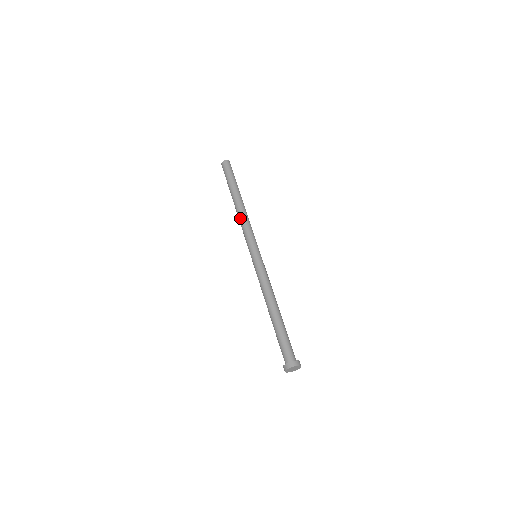
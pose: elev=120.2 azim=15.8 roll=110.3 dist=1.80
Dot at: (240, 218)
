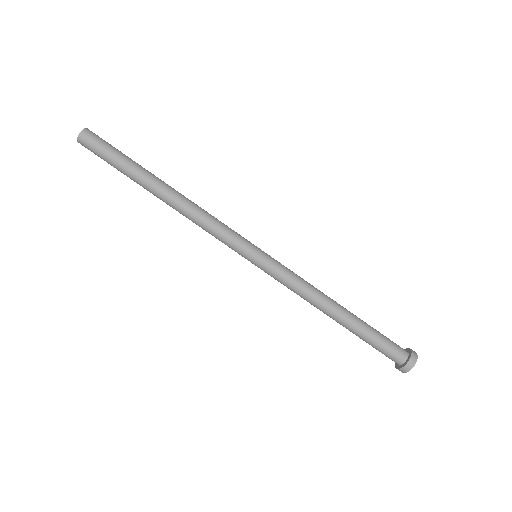
Dot at: occluded
